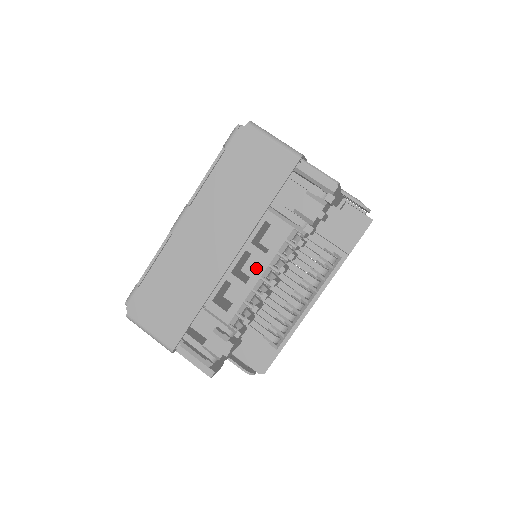
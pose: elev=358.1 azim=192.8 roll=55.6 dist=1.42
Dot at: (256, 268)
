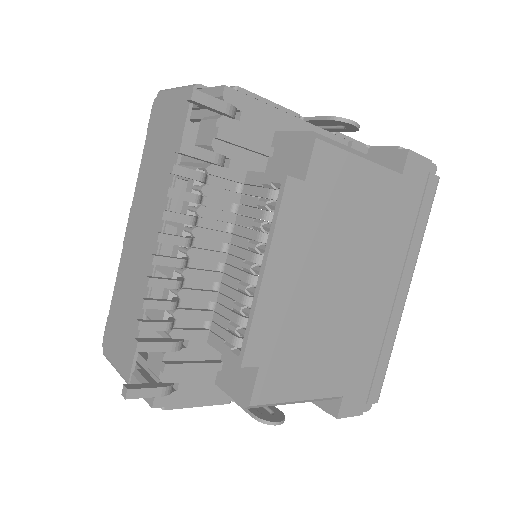
Dot at: occluded
